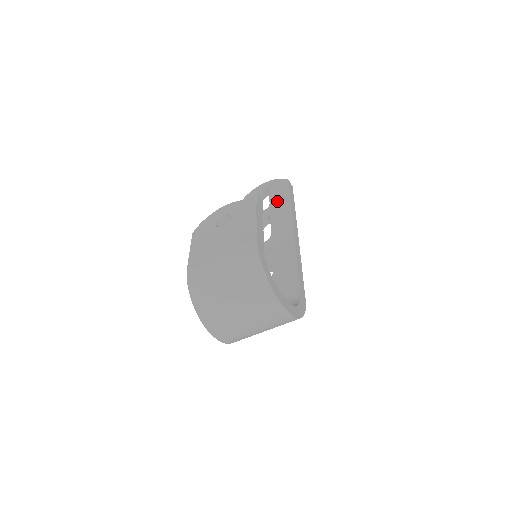
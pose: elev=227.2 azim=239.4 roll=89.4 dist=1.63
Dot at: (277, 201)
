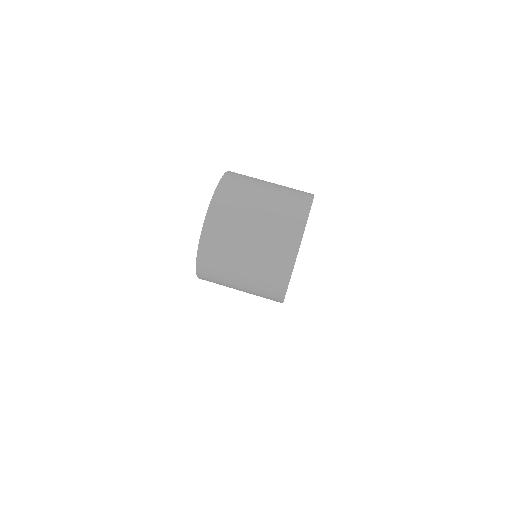
Dot at: occluded
